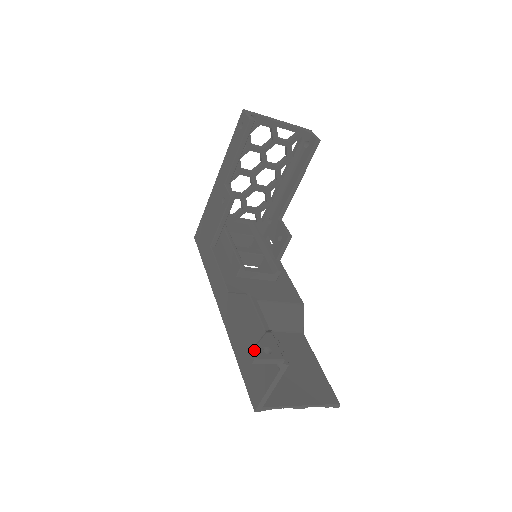
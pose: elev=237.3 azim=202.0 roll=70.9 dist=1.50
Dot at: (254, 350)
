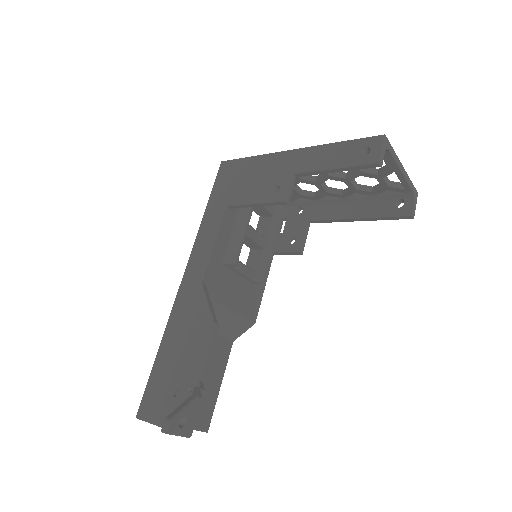
Dot at: (172, 421)
